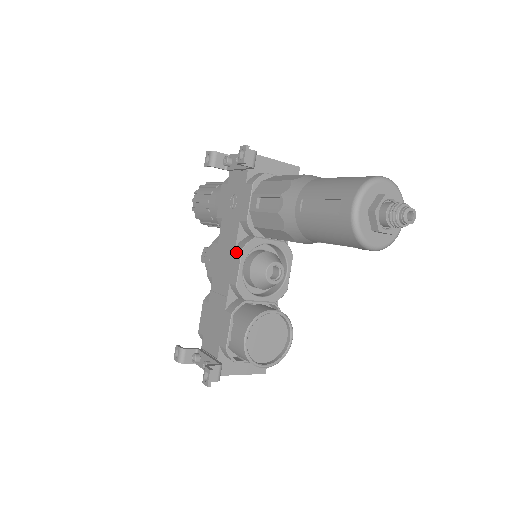
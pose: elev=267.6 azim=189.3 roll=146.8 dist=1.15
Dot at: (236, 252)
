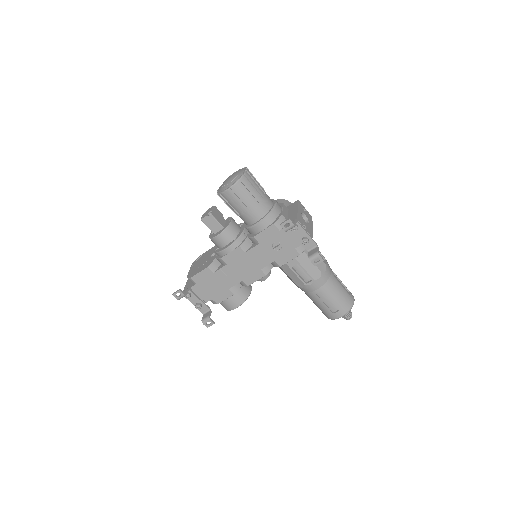
Dot at: (260, 273)
